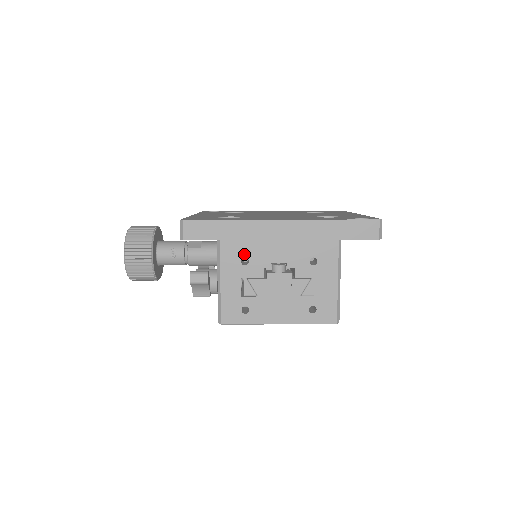
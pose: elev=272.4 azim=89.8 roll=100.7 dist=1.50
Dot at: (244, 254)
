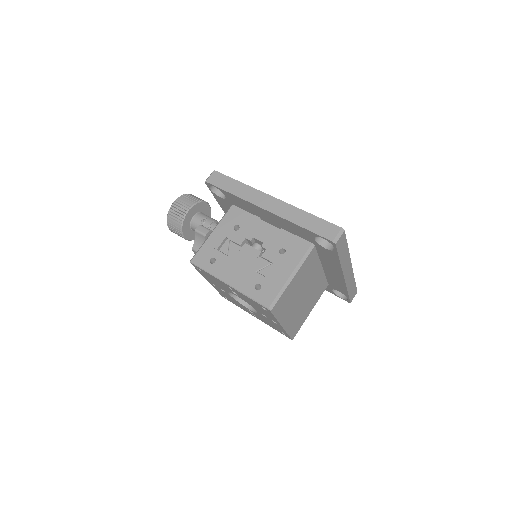
Dot at: (240, 223)
